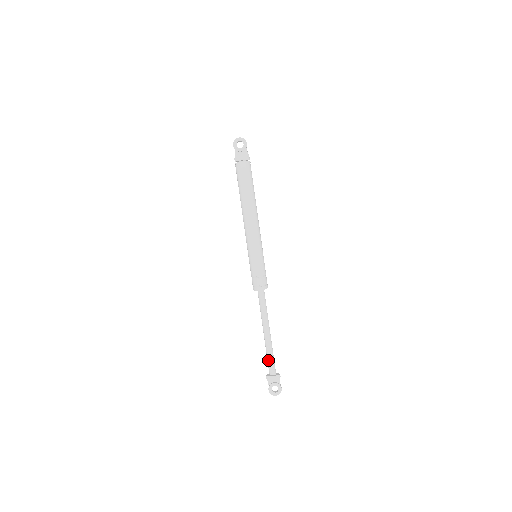
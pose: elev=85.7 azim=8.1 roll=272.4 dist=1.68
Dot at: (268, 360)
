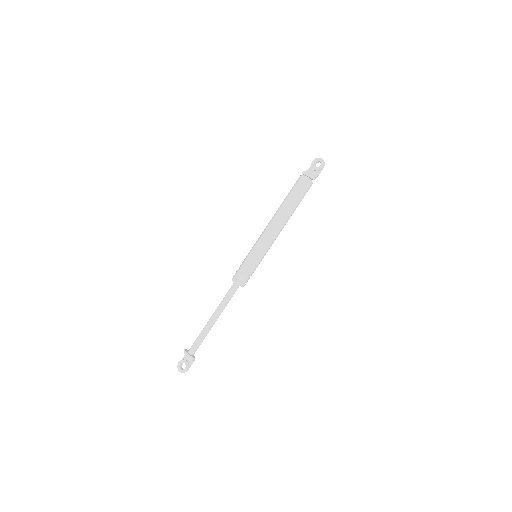
Dot at: (196, 339)
